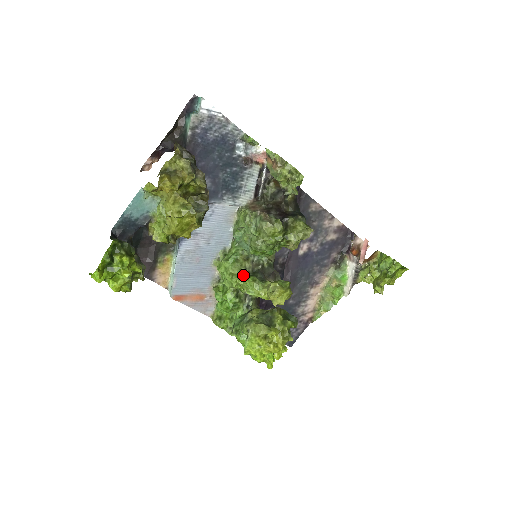
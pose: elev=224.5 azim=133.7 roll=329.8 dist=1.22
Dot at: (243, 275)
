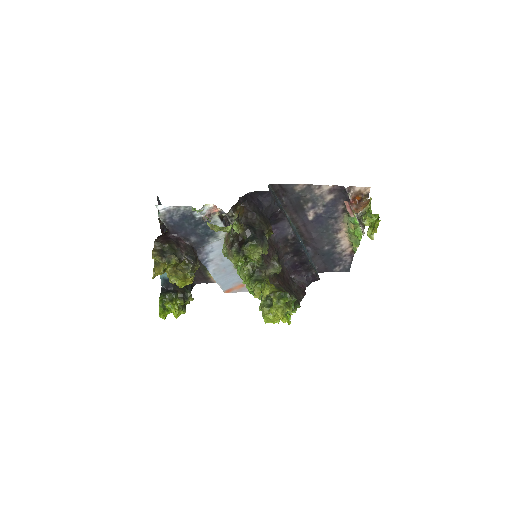
Dot at: (245, 278)
